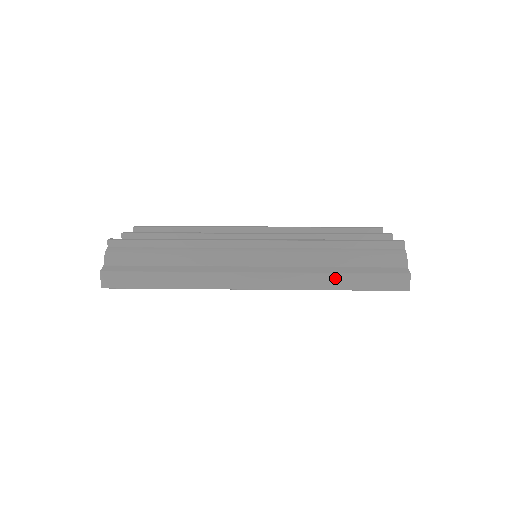
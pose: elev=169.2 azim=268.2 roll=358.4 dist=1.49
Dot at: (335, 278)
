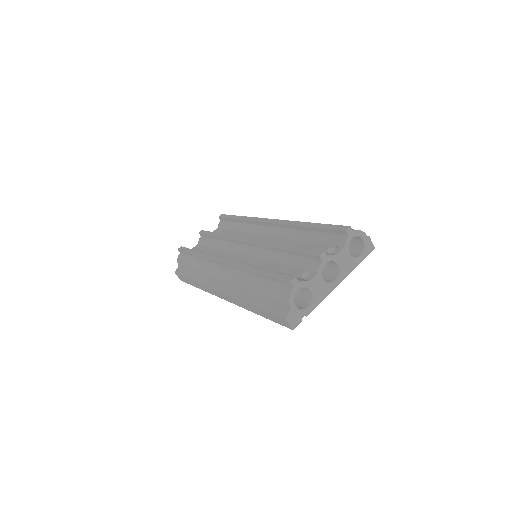
Dot at: (251, 306)
